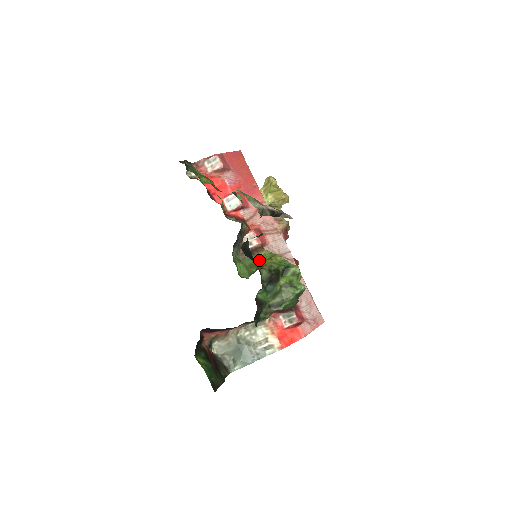
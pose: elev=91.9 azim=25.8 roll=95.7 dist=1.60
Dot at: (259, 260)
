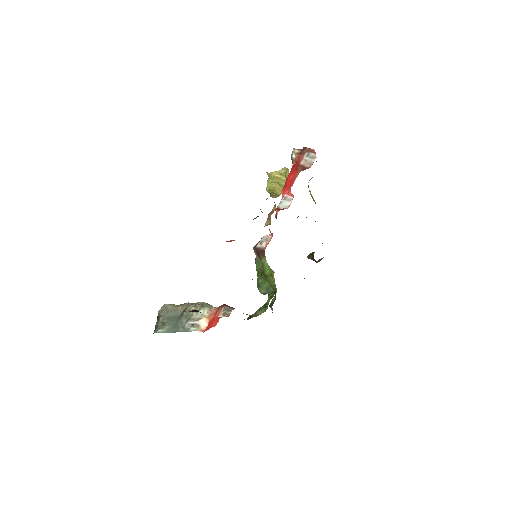
Dot at: (263, 269)
